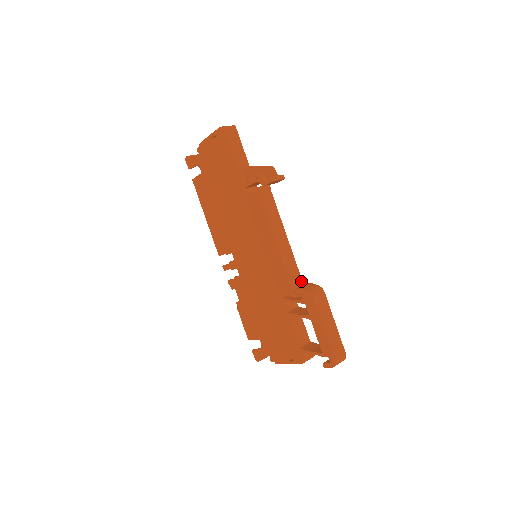
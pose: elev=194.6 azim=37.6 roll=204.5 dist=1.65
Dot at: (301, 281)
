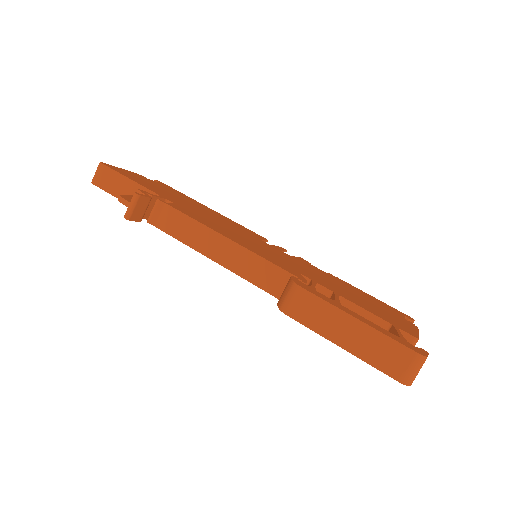
Dot at: (287, 276)
